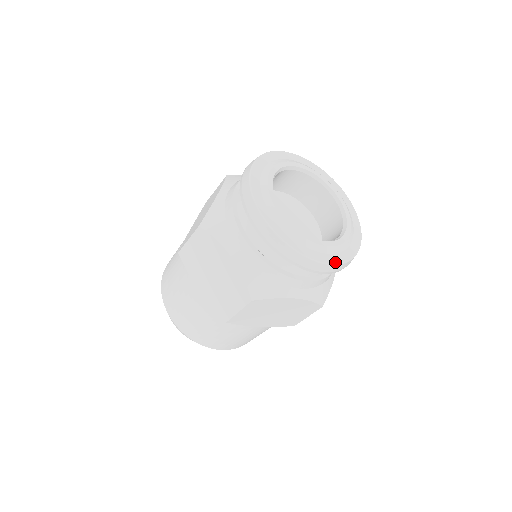
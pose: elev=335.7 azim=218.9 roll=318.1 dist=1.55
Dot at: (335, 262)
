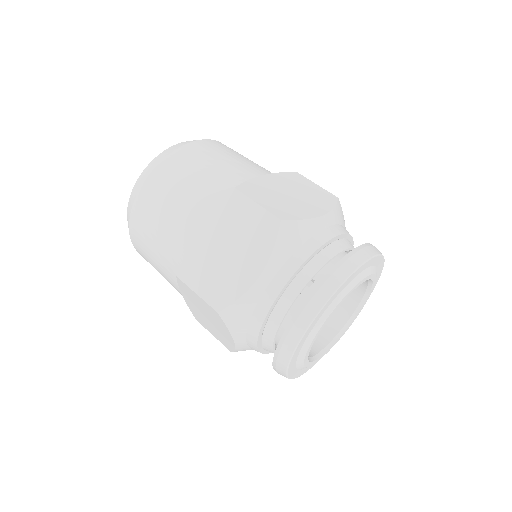
Dot at: occluded
